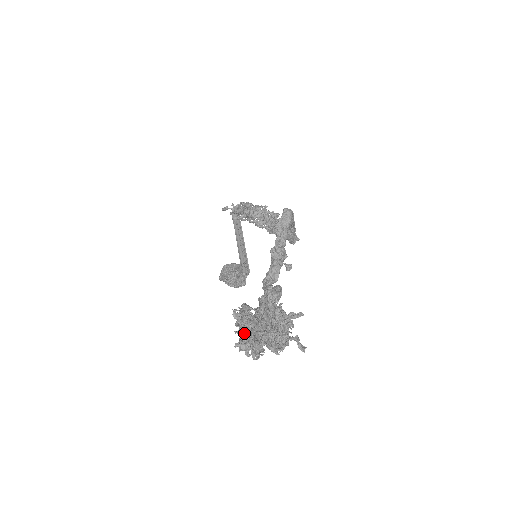
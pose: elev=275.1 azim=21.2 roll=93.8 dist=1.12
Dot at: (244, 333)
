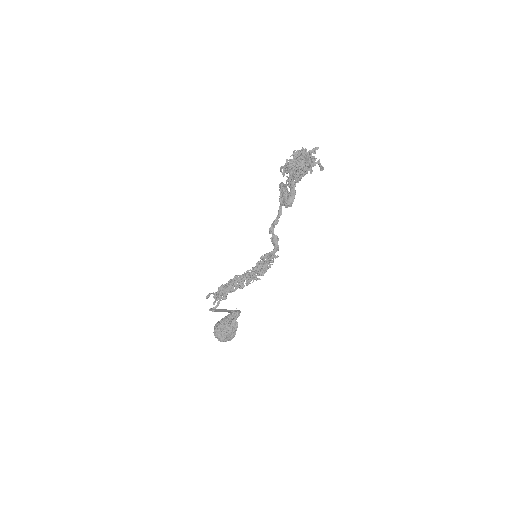
Dot at: (292, 162)
